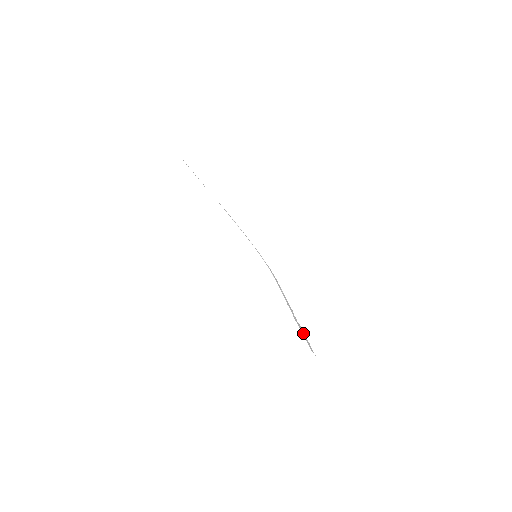
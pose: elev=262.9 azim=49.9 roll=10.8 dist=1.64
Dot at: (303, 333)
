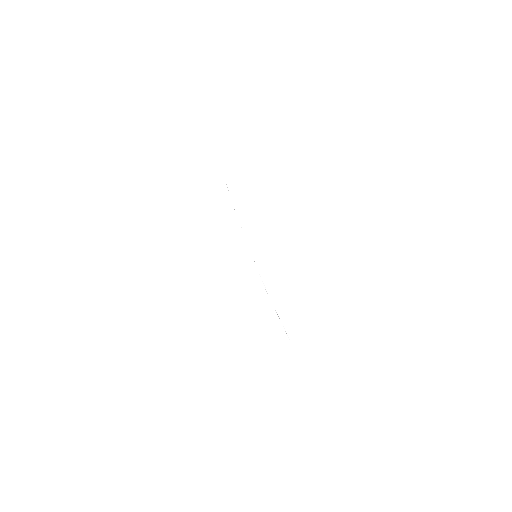
Dot at: occluded
